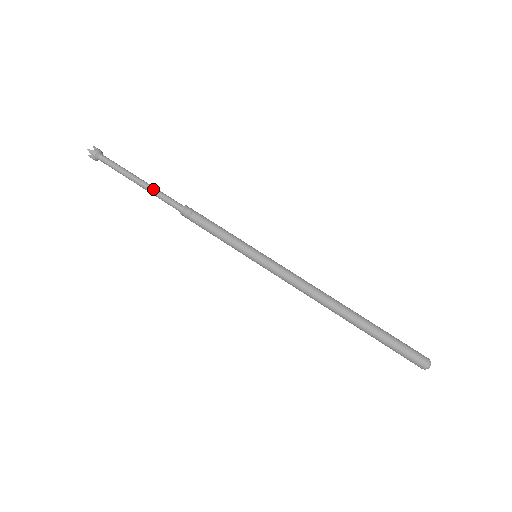
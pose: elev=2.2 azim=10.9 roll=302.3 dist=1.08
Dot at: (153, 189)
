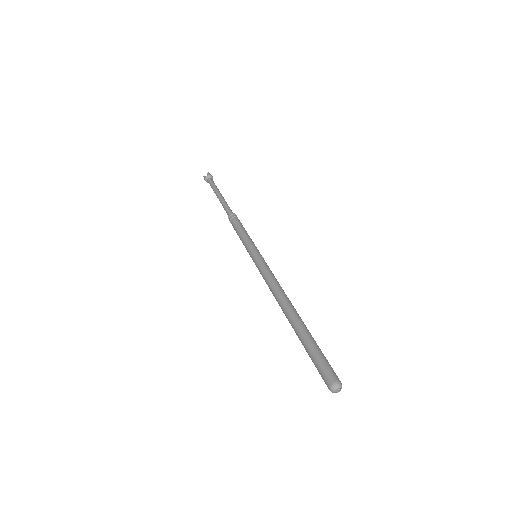
Dot at: (221, 202)
